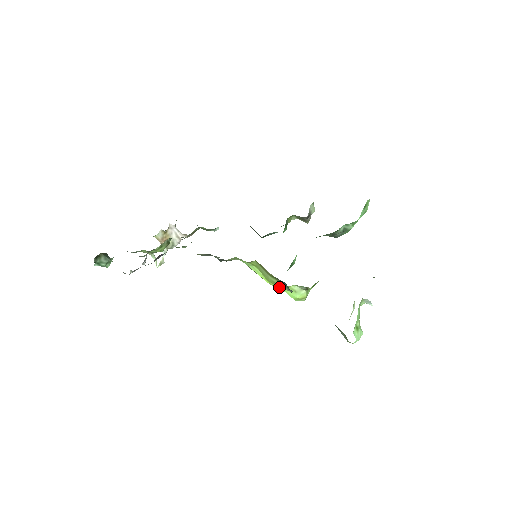
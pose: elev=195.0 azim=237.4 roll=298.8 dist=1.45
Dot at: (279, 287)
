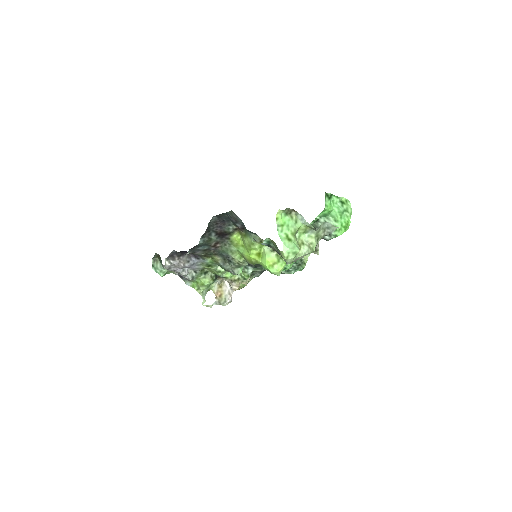
Dot at: (257, 257)
